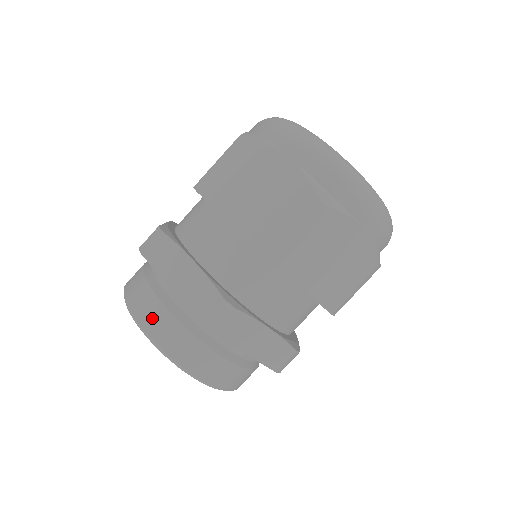
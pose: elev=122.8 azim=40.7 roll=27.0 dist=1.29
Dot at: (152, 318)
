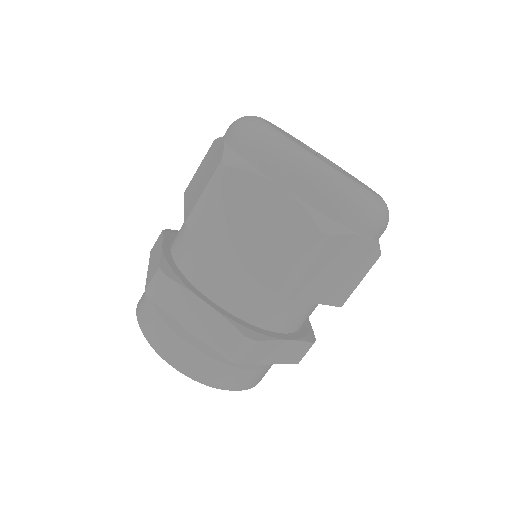
Dot at: (142, 300)
